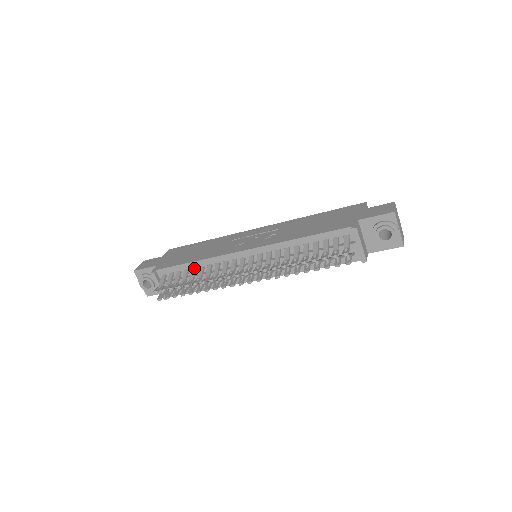
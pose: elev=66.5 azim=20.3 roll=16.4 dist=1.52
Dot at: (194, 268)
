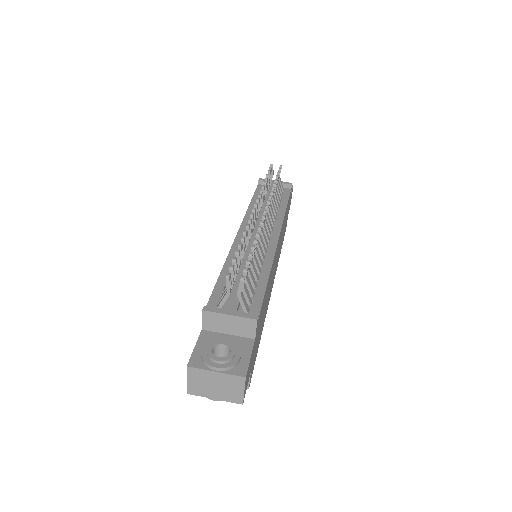
Dot at: occluded
